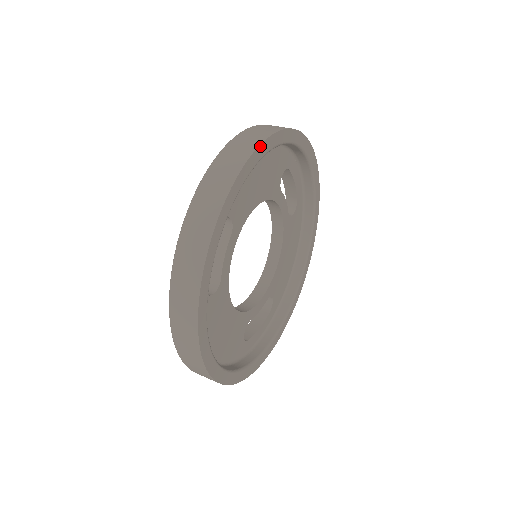
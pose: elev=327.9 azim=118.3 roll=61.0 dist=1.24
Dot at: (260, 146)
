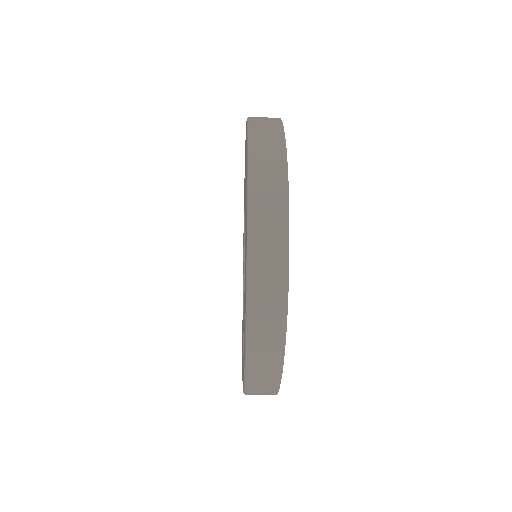
Dot at: occluded
